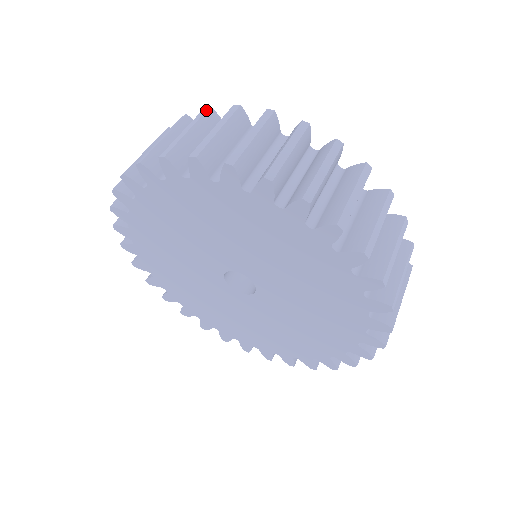
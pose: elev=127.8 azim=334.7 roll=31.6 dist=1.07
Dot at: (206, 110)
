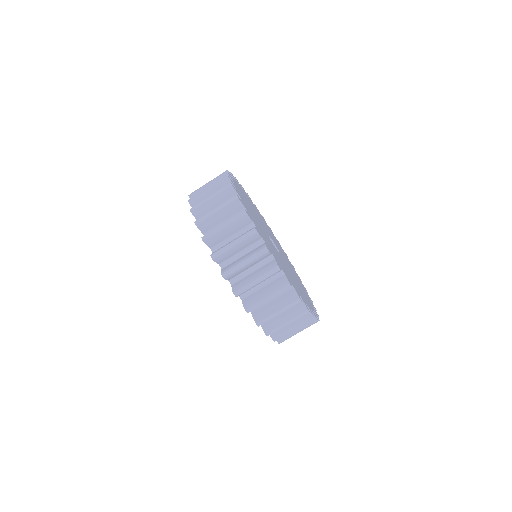
Dot at: (234, 200)
